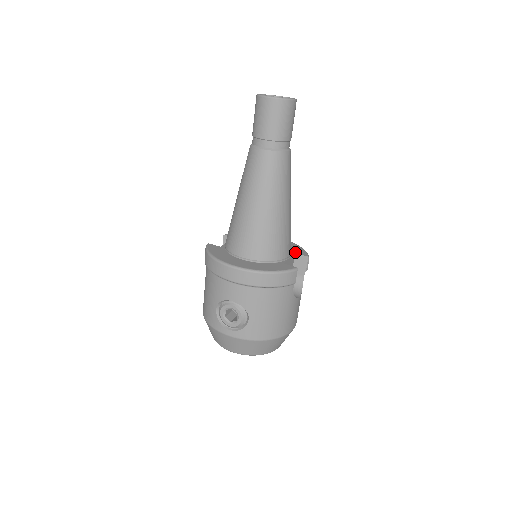
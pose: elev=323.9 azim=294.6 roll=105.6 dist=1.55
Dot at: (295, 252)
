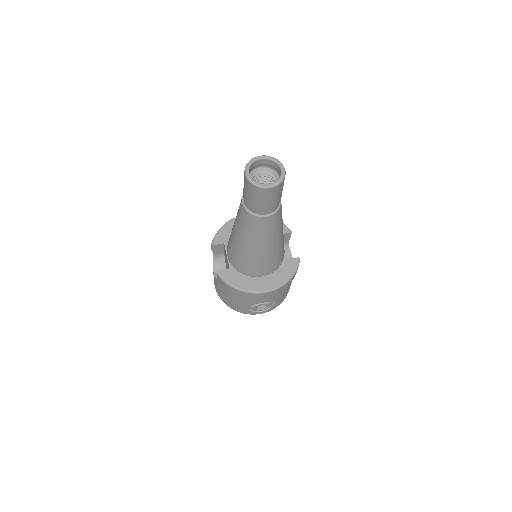
Dot at: occluded
